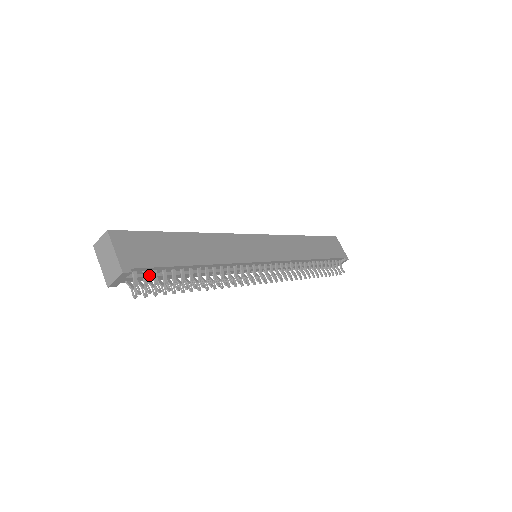
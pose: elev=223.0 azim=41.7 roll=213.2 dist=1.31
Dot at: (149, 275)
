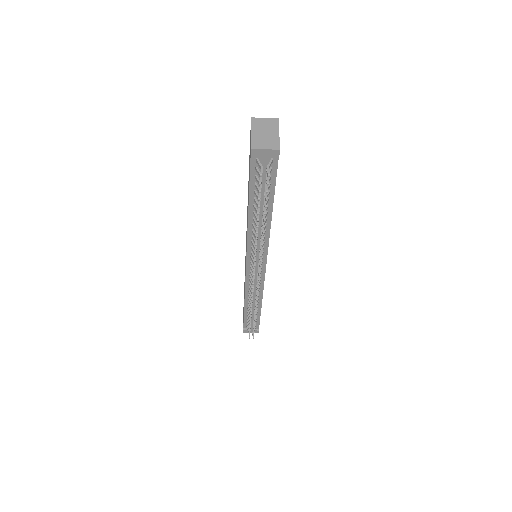
Dot at: occluded
